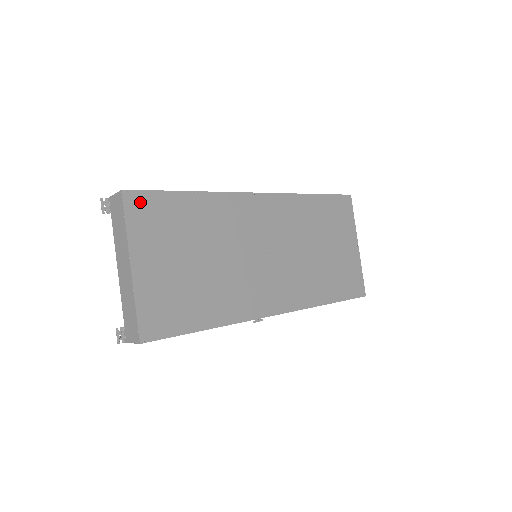
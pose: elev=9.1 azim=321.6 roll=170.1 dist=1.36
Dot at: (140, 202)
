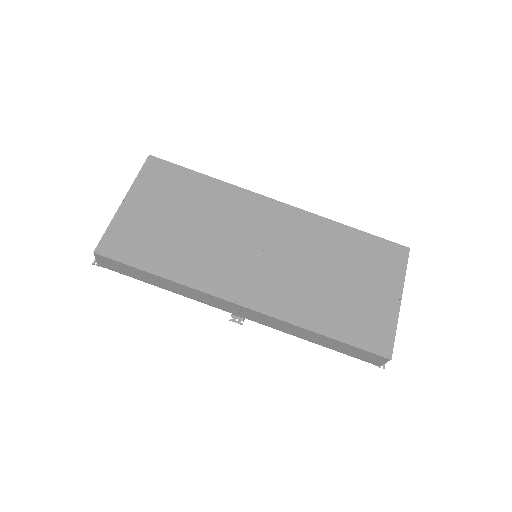
Dot at: (159, 166)
